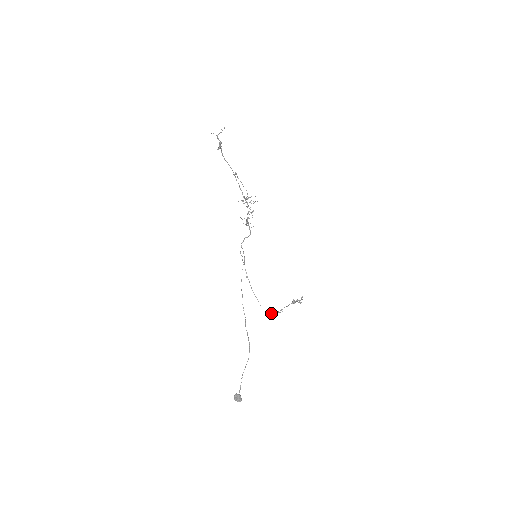
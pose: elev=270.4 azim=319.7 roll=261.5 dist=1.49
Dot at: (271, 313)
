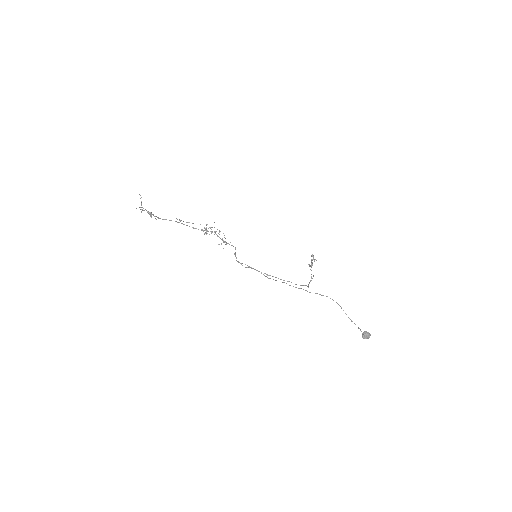
Dot at: (308, 286)
